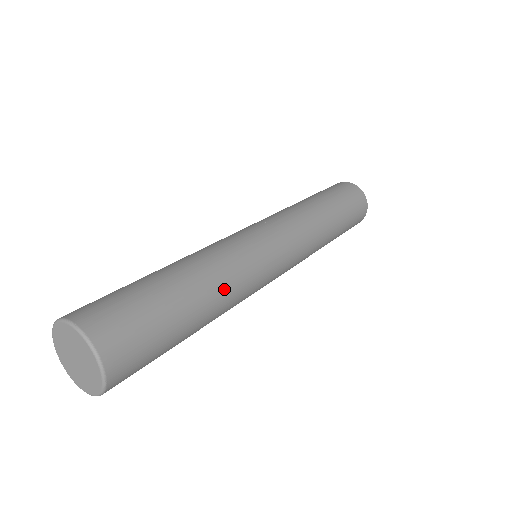
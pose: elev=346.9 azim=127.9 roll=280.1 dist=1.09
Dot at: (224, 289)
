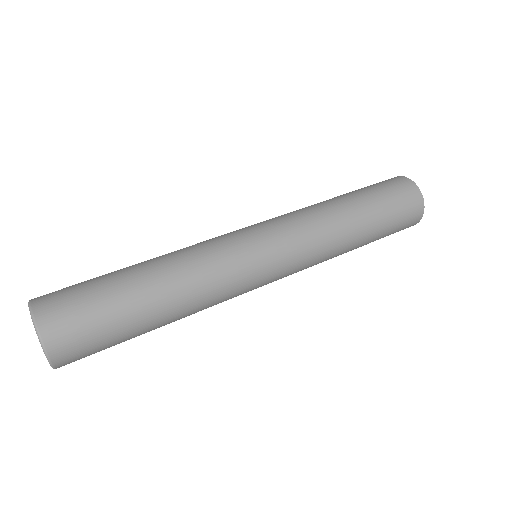
Dot at: (193, 307)
